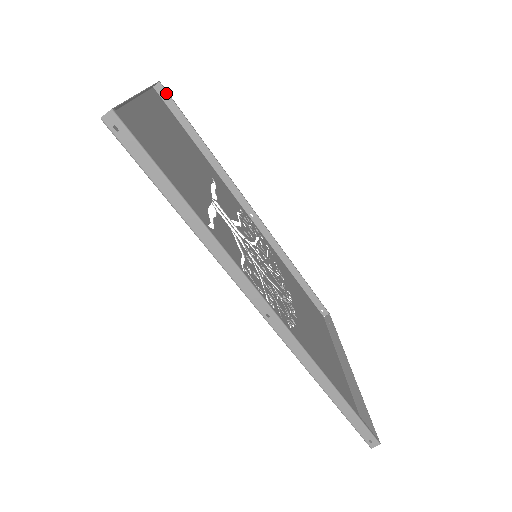
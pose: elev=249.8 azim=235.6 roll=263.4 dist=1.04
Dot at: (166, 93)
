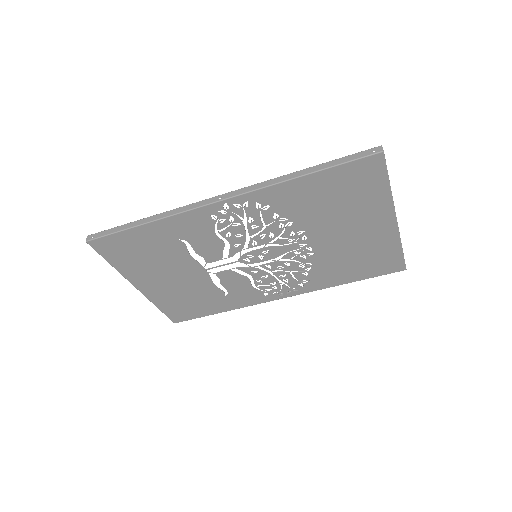
Dot at: occluded
